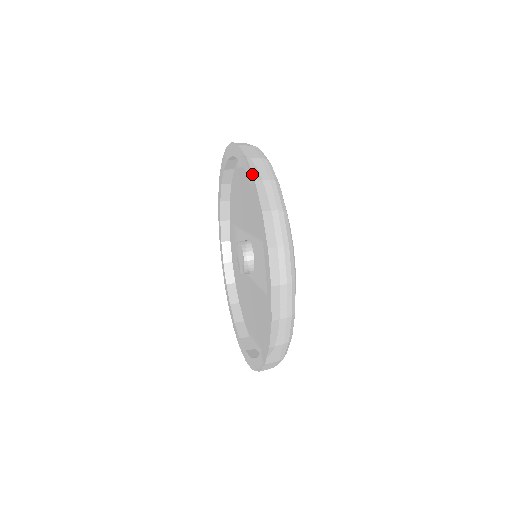
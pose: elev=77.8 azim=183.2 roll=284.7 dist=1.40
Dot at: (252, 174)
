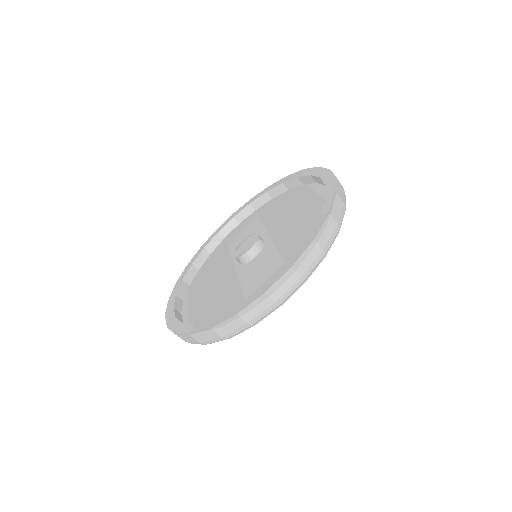
Dot at: (331, 208)
